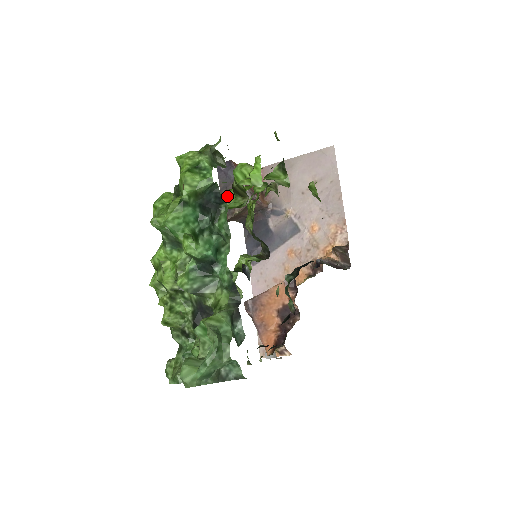
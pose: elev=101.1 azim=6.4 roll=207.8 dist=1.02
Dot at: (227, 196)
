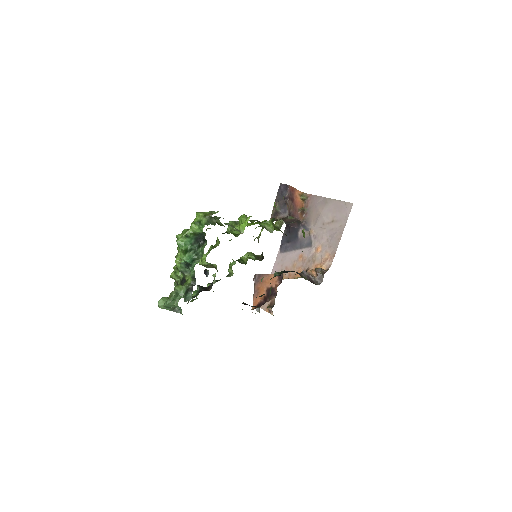
Dot at: occluded
